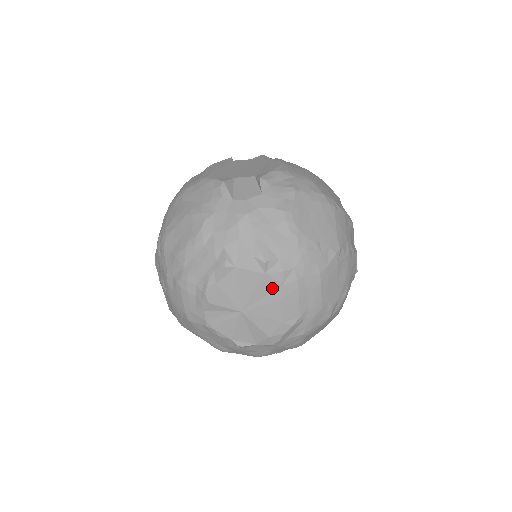
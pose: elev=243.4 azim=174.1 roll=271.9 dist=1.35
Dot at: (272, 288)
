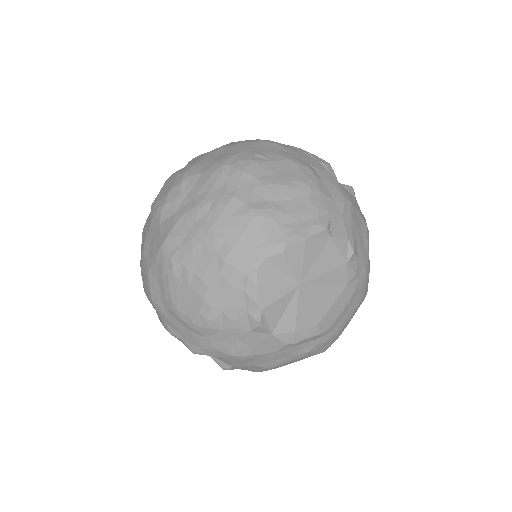
Dot at: (339, 282)
